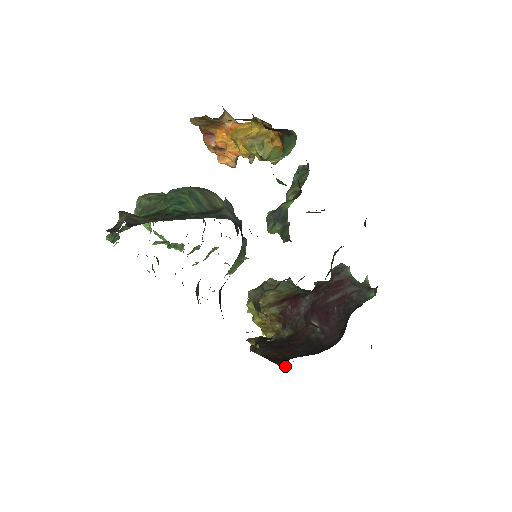
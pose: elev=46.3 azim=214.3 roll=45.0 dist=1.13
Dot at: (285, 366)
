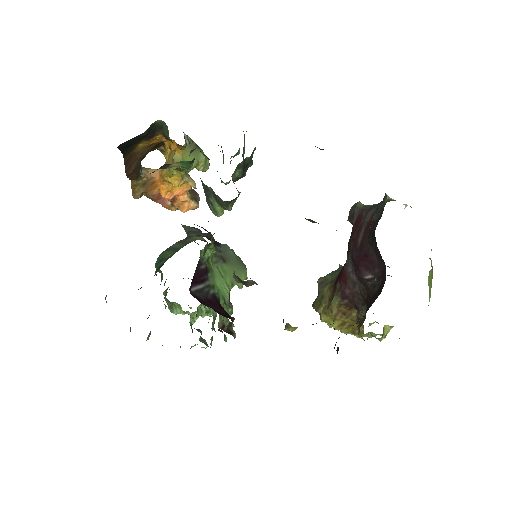
Dot at: occluded
